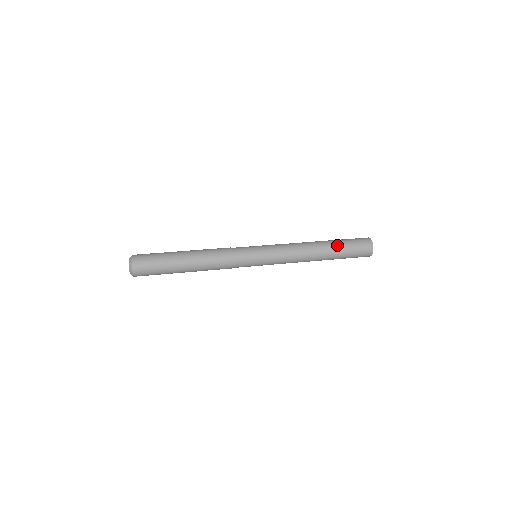
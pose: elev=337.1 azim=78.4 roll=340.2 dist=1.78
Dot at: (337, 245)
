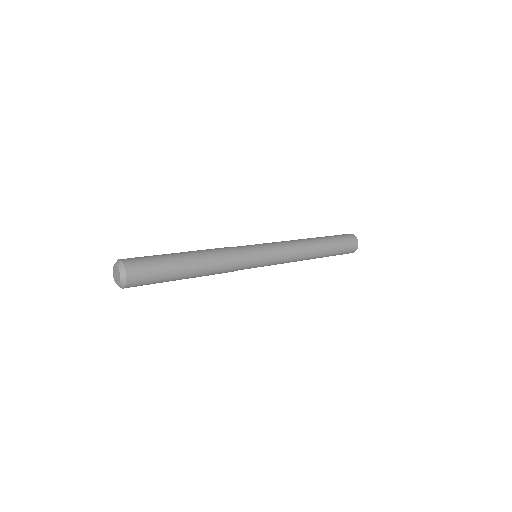
Dot at: (331, 246)
